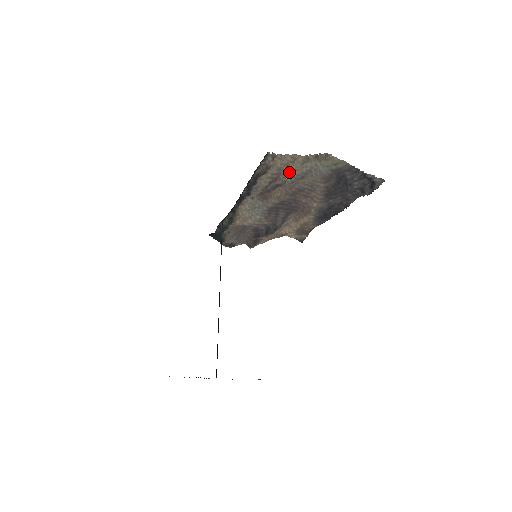
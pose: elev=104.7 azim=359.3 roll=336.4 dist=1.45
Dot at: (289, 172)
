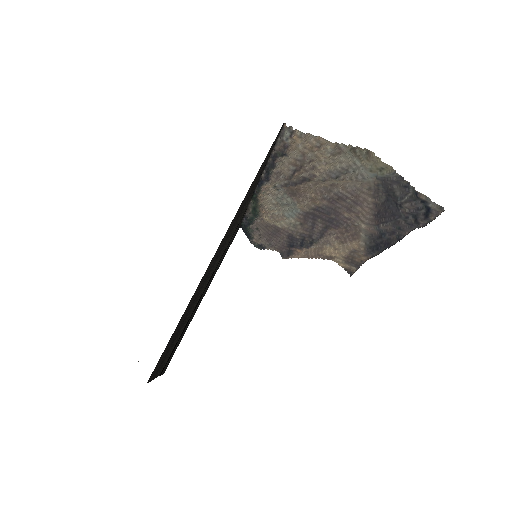
Dot at: (317, 163)
